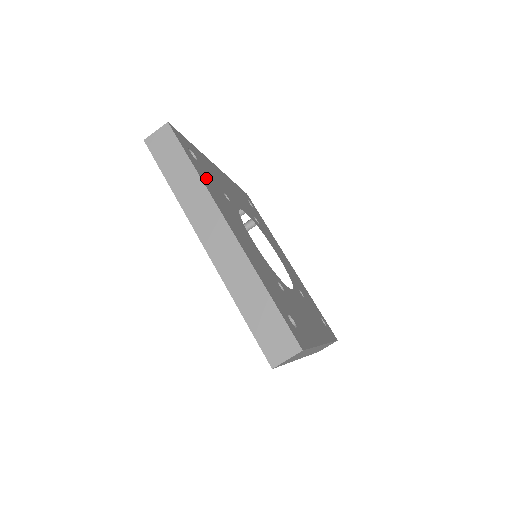
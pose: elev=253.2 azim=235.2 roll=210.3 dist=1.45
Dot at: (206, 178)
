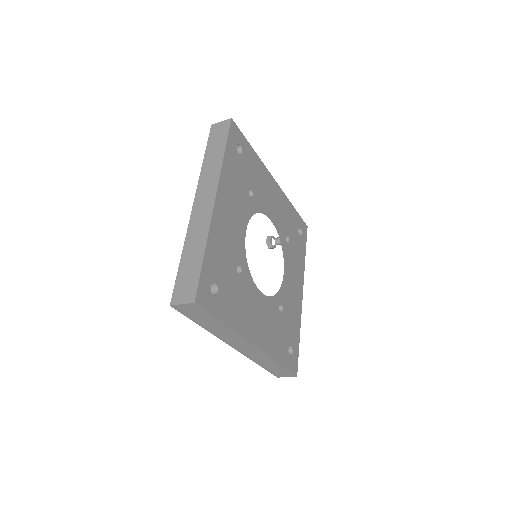
Dot at: (230, 306)
